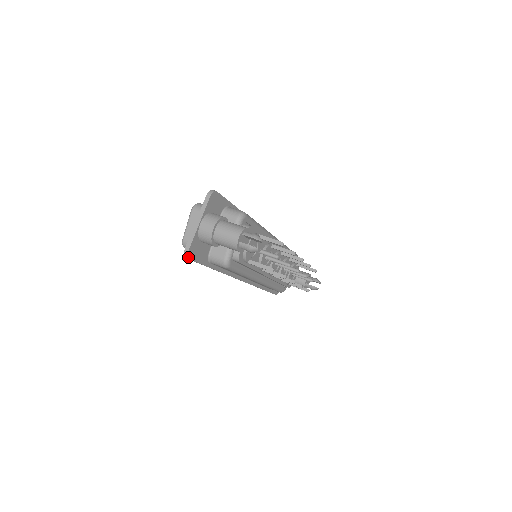
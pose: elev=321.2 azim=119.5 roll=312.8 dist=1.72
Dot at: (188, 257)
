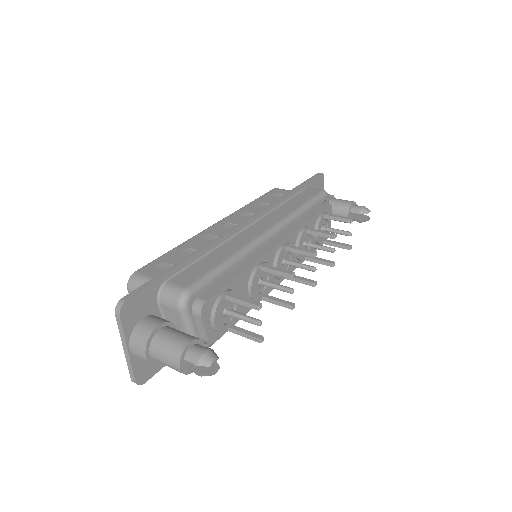
Dot at: (141, 384)
